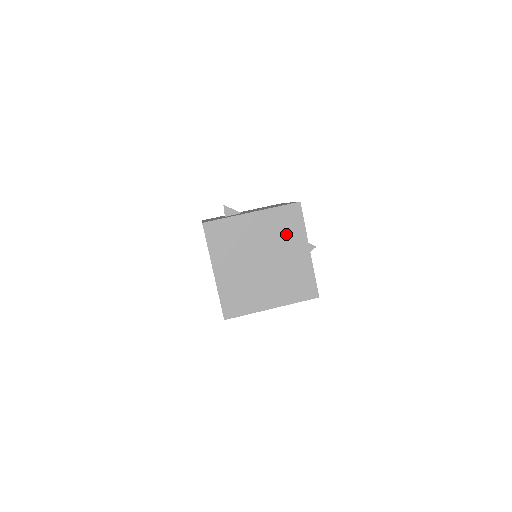
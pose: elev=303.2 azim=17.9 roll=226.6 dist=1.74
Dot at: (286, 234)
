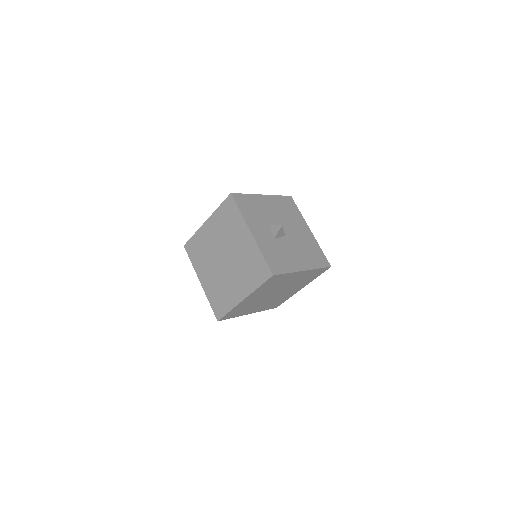
Dot at: (231, 227)
